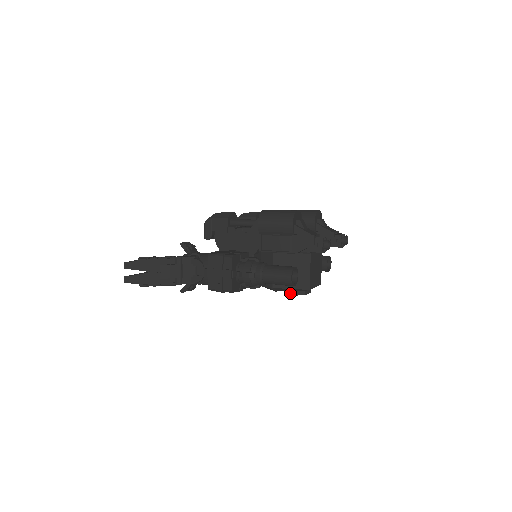
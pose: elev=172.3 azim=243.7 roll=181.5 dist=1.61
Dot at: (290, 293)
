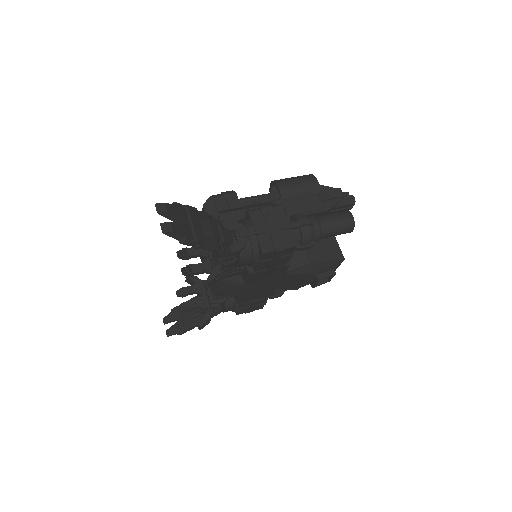
Dot at: (319, 277)
